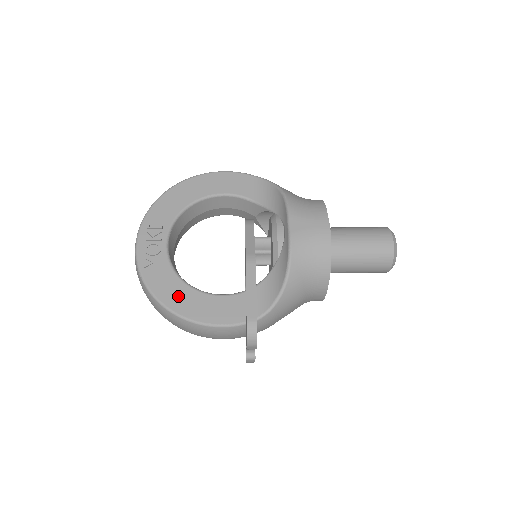
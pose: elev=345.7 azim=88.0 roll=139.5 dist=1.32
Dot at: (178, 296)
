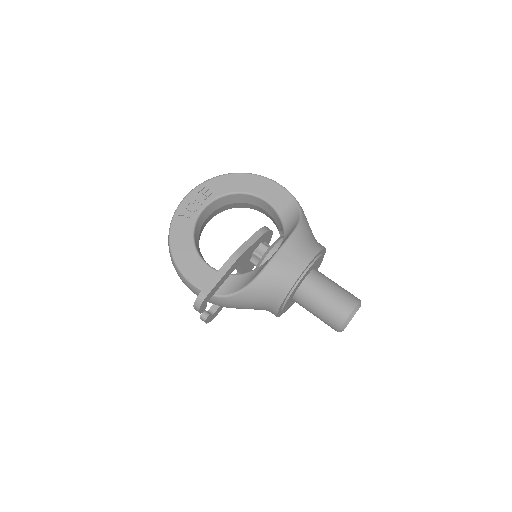
Dot at: (183, 247)
